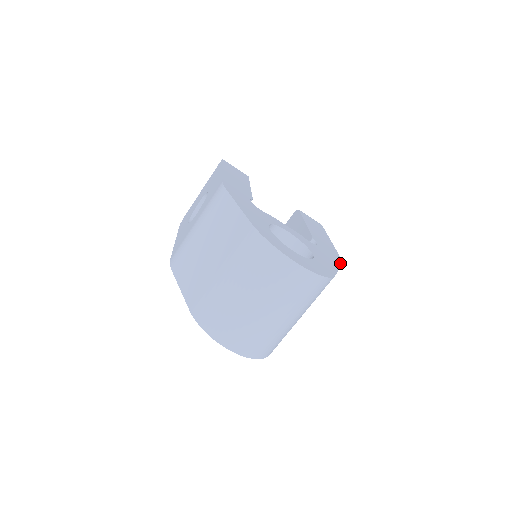
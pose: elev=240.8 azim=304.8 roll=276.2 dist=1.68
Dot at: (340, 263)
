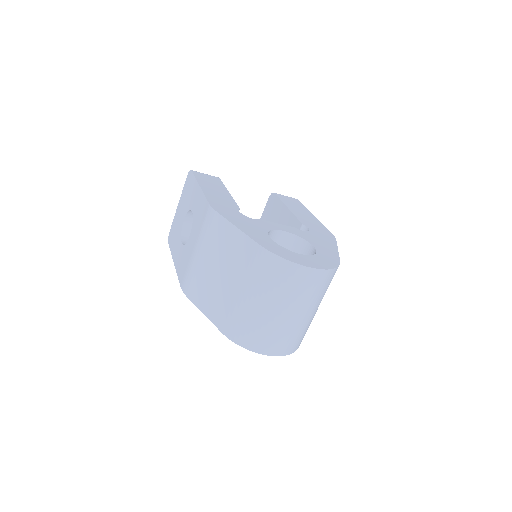
Dot at: (335, 241)
